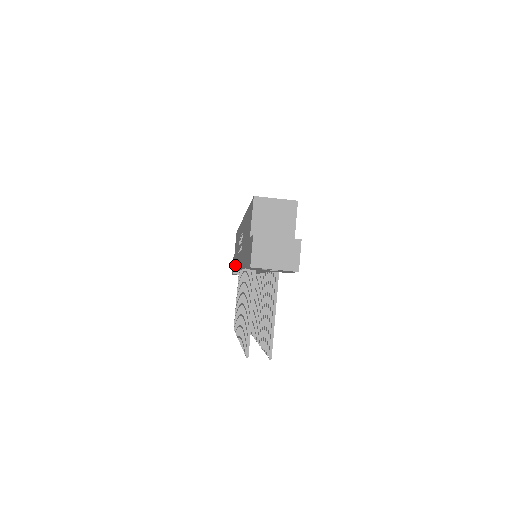
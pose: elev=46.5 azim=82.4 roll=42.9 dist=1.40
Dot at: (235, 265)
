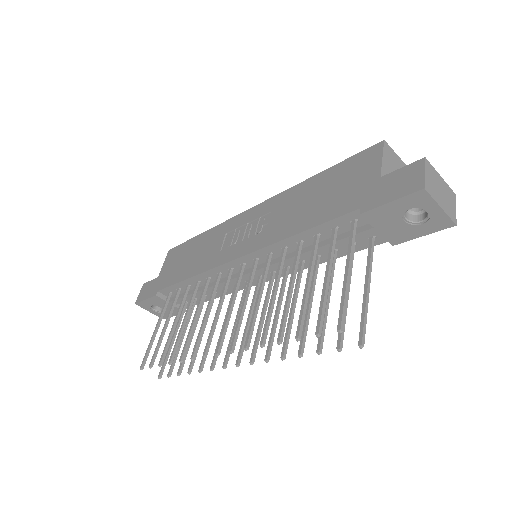
Dot at: (187, 274)
